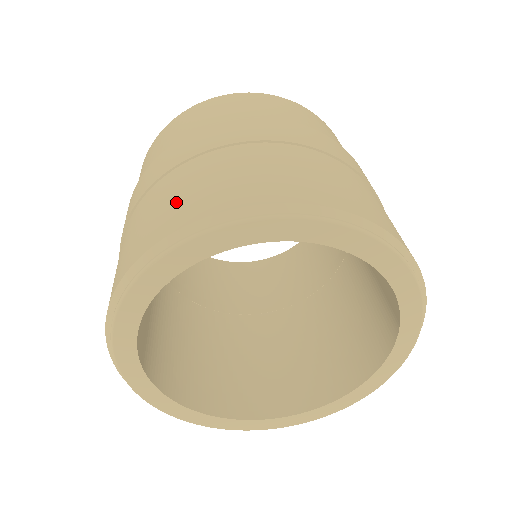
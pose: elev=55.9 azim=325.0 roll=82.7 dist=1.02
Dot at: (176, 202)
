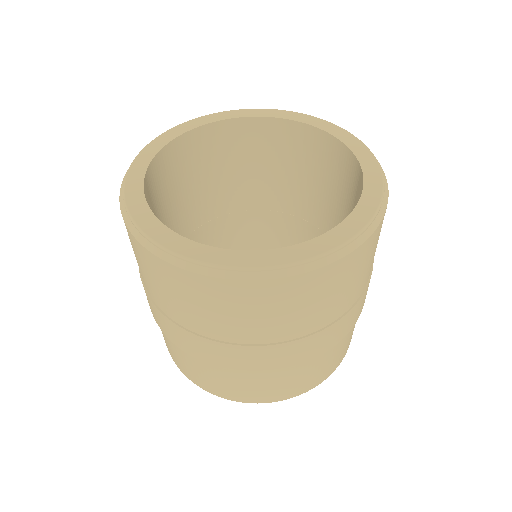
Dot at: occluded
